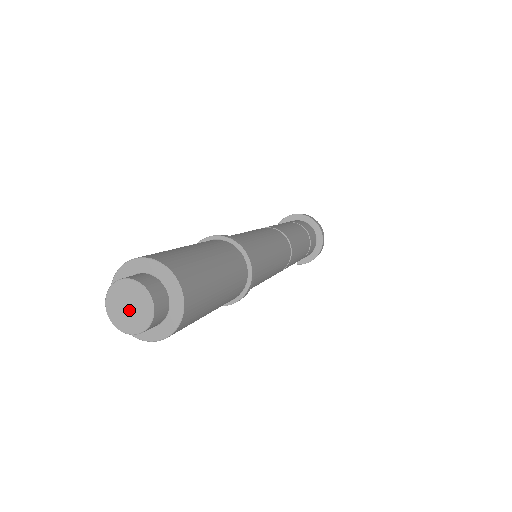
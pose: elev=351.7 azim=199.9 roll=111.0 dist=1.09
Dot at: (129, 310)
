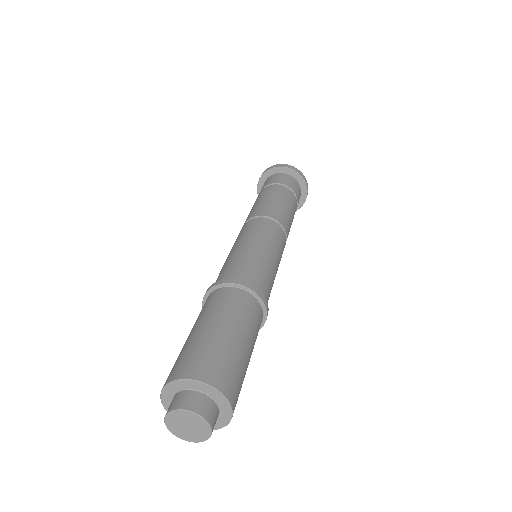
Dot at: (189, 429)
